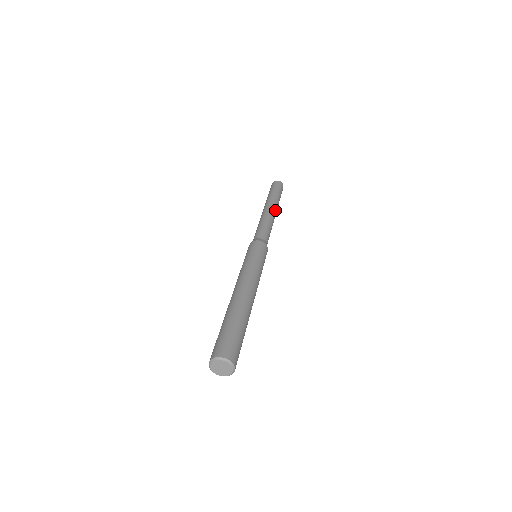
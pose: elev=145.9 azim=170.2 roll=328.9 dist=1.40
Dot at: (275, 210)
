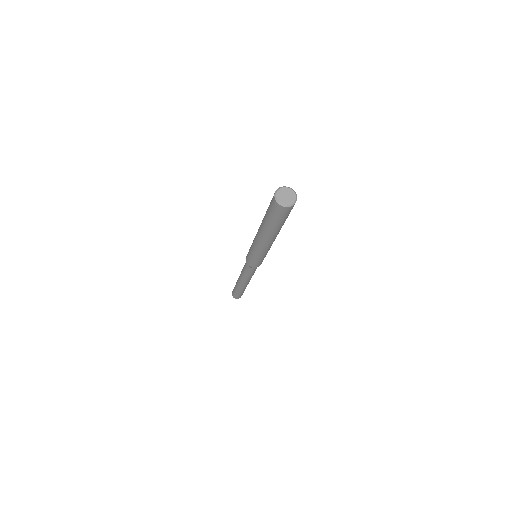
Dot at: occluded
